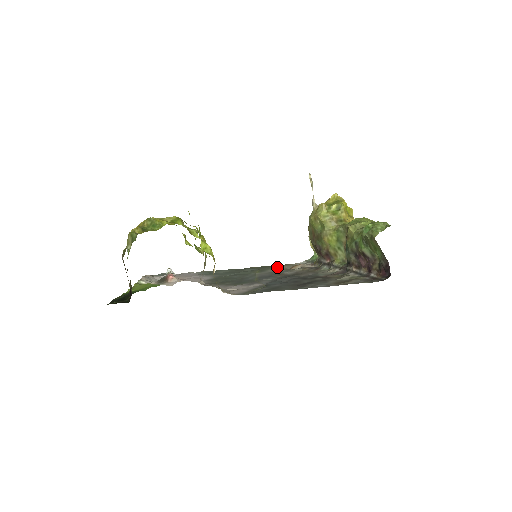
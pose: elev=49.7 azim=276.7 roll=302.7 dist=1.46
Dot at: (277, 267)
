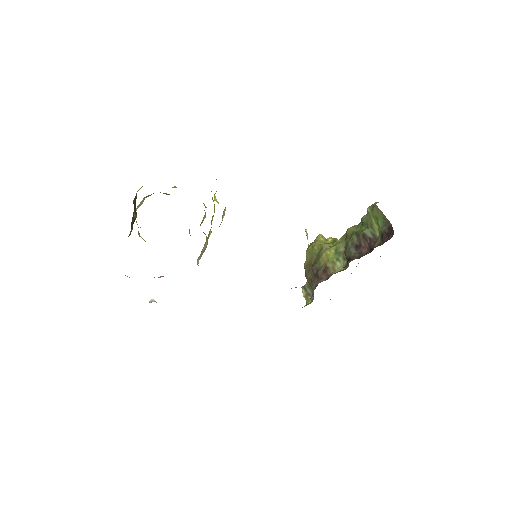
Dot at: occluded
